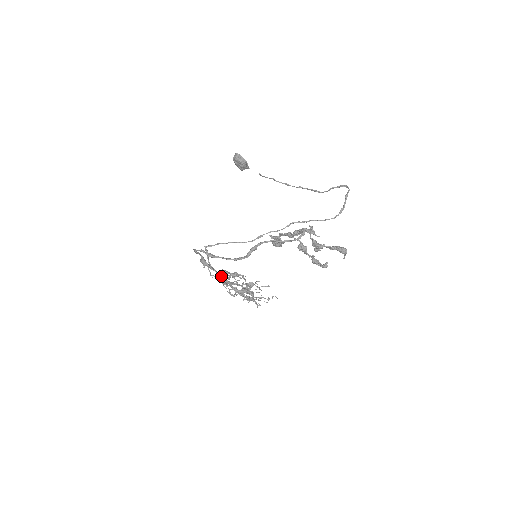
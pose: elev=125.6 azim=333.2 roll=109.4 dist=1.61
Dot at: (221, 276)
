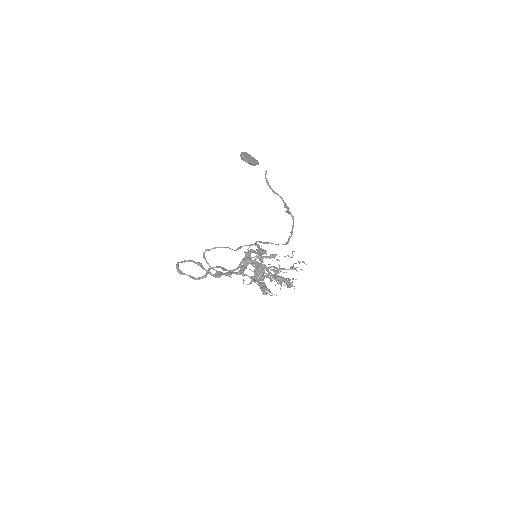
Dot at: (217, 276)
